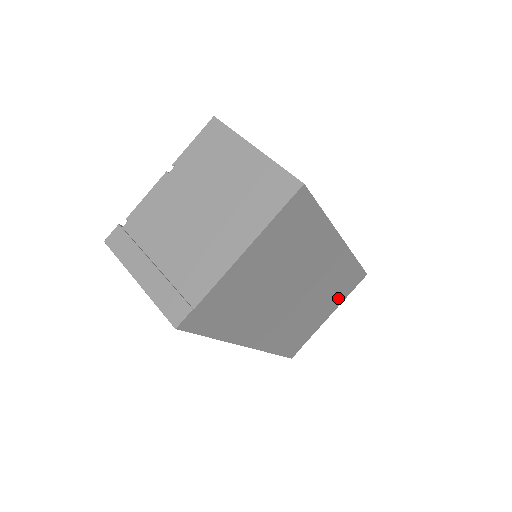
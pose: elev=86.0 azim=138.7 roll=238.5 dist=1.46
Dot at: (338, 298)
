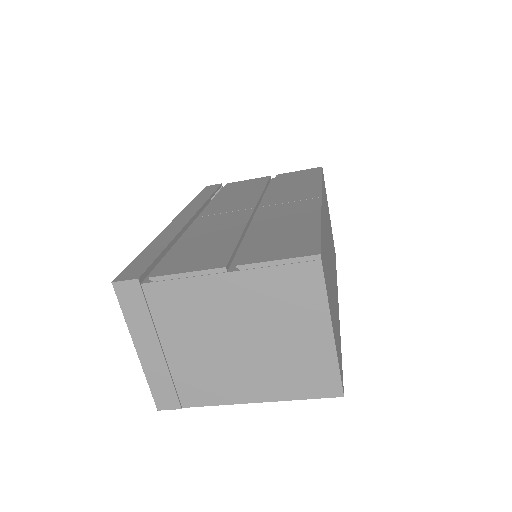
Dot at: occluded
